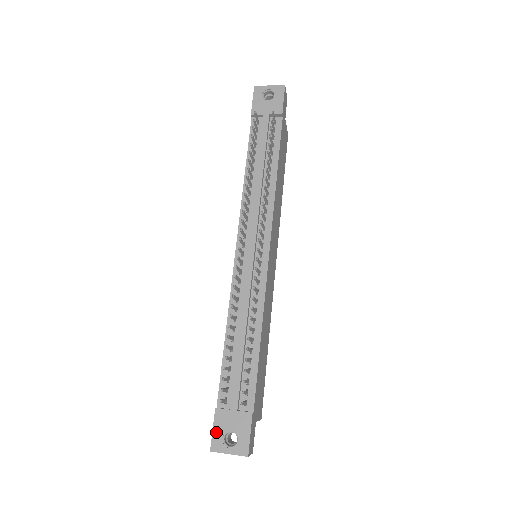
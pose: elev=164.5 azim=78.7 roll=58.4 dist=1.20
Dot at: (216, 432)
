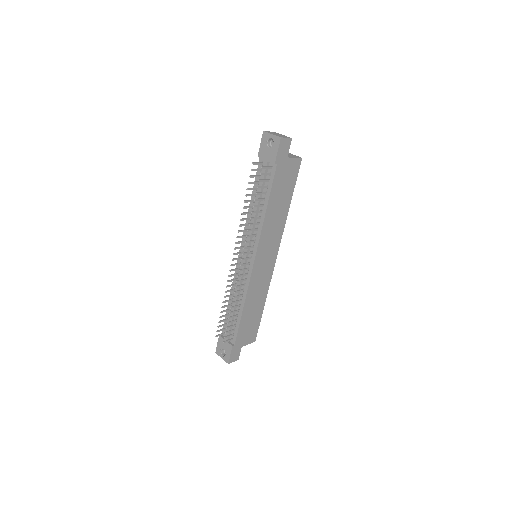
Dot at: (218, 346)
